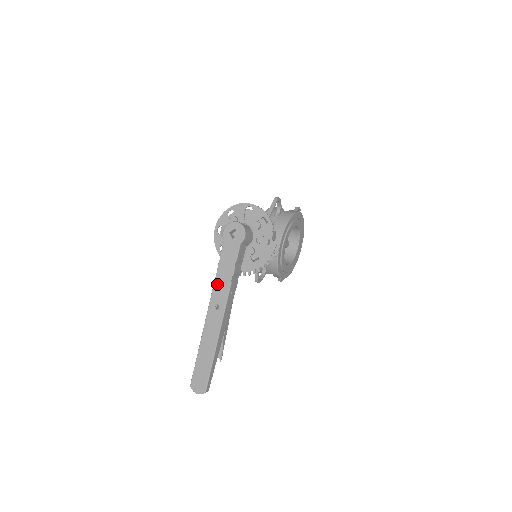
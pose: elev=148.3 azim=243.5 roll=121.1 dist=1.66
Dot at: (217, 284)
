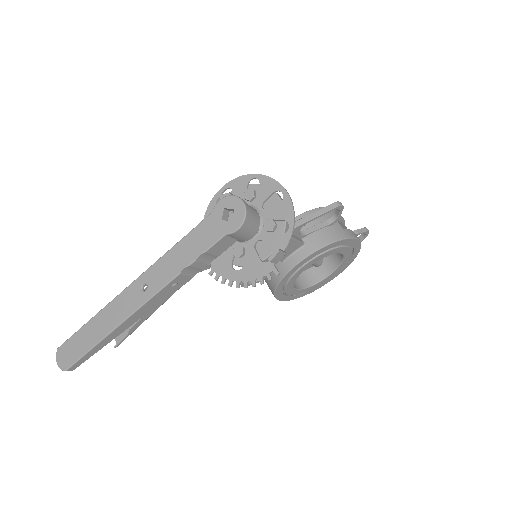
Dot at: (164, 260)
